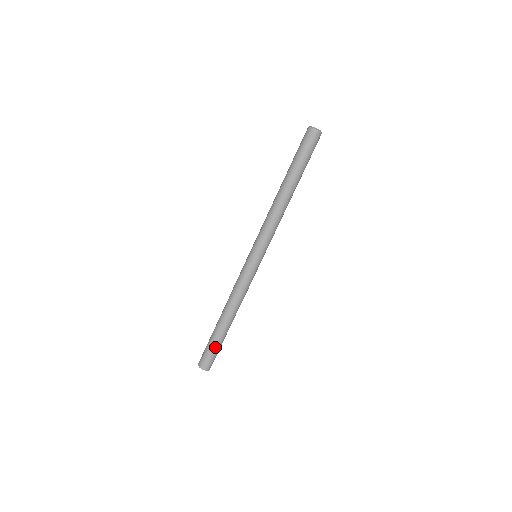
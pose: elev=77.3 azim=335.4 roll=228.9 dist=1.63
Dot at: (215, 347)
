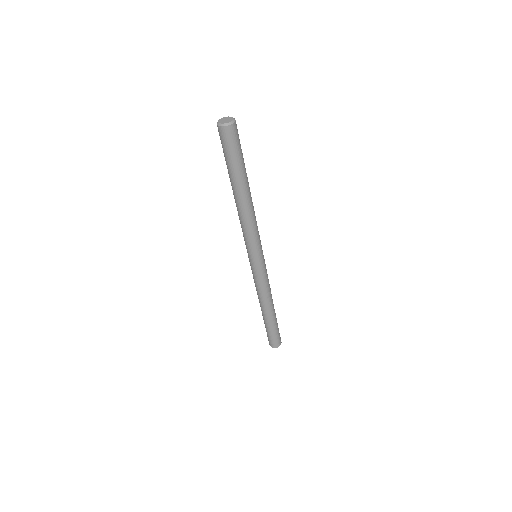
Dot at: (268, 331)
